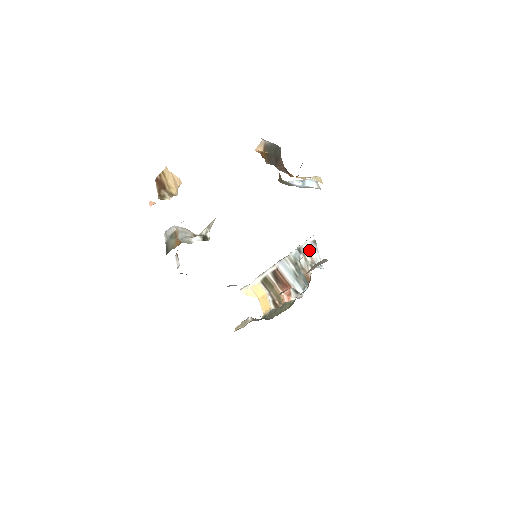
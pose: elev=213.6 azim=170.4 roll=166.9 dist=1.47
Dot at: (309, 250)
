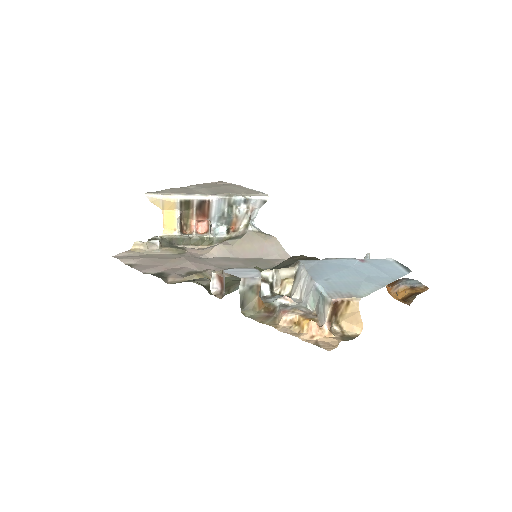
Dot at: (254, 205)
